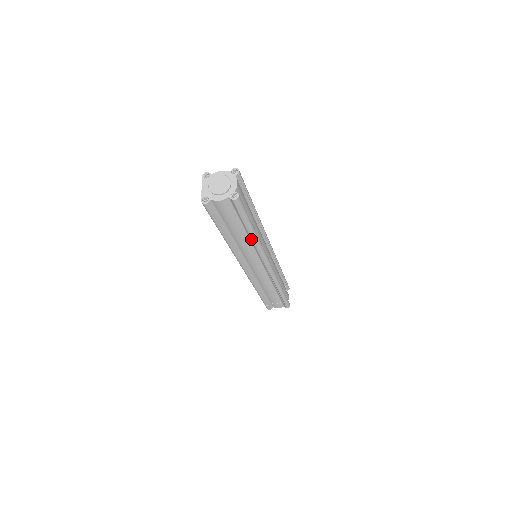
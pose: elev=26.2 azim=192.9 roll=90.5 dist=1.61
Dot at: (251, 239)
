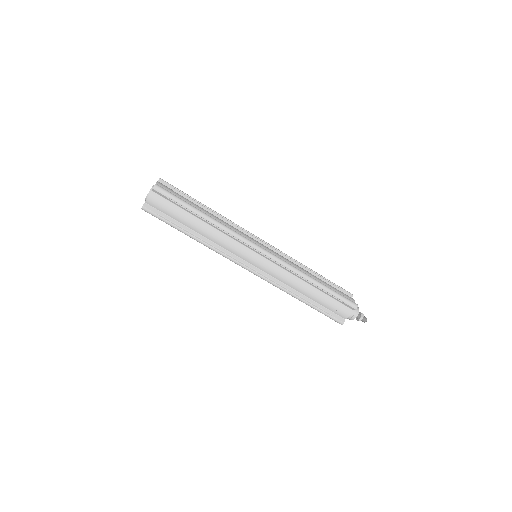
Dot at: (211, 224)
